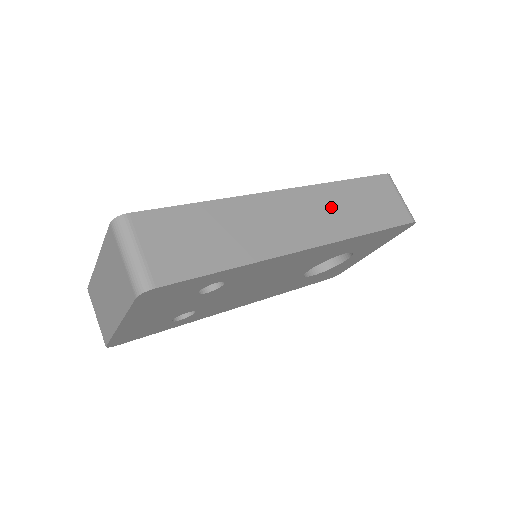
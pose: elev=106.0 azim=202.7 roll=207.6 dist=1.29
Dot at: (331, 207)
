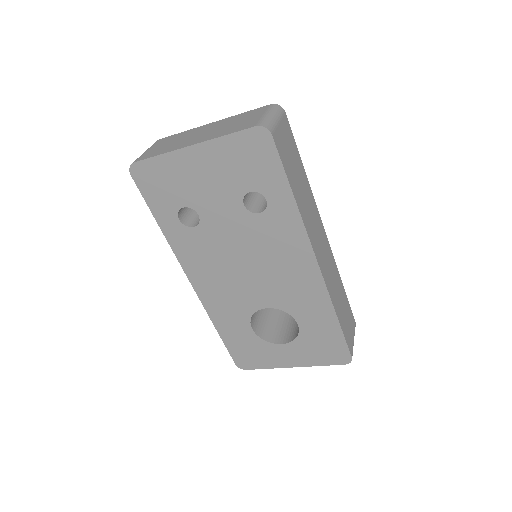
Dot at: (333, 276)
